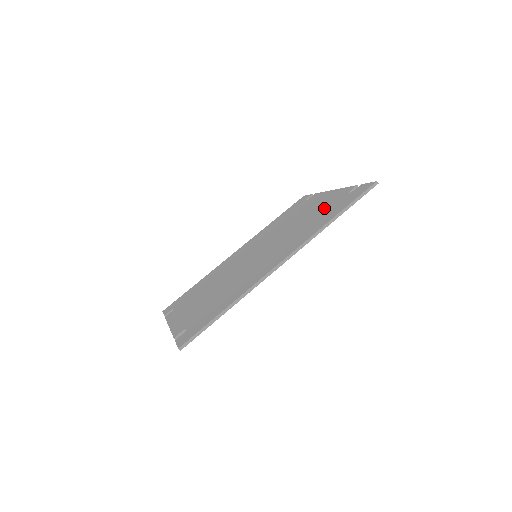
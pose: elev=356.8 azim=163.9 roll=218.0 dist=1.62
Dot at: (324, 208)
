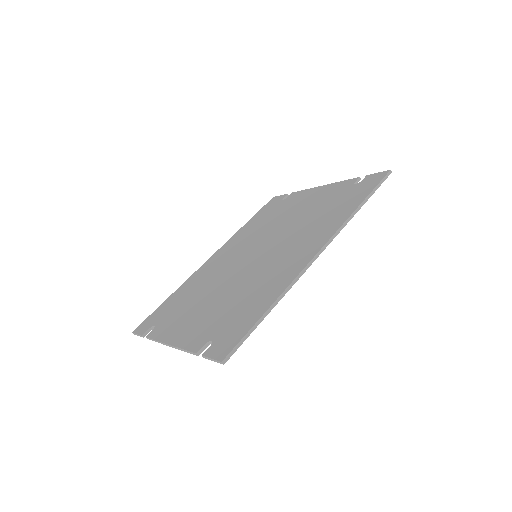
Dot at: (329, 201)
